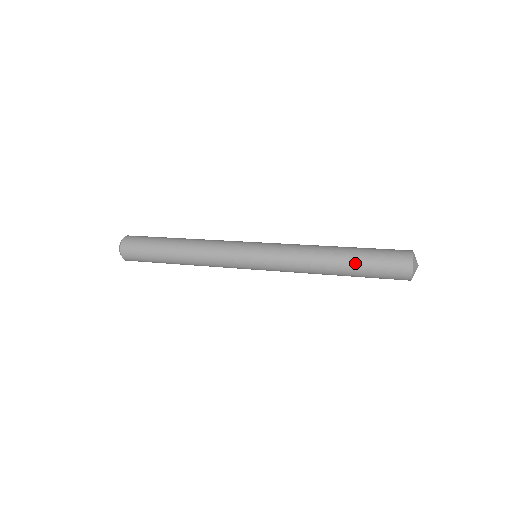
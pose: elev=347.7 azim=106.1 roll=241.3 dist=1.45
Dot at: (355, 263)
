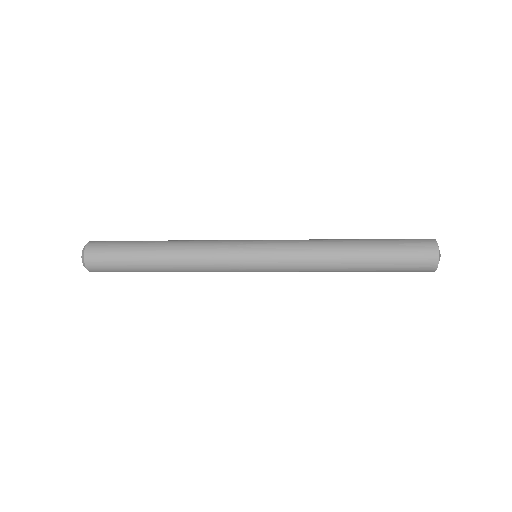
Dot at: (375, 257)
